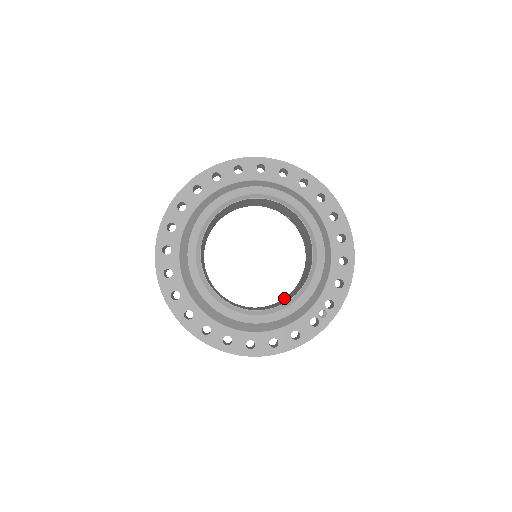
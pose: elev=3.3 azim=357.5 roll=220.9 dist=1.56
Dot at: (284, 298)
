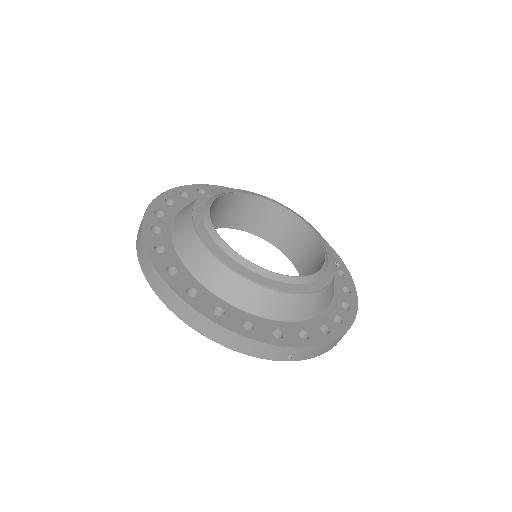
Dot at: occluded
